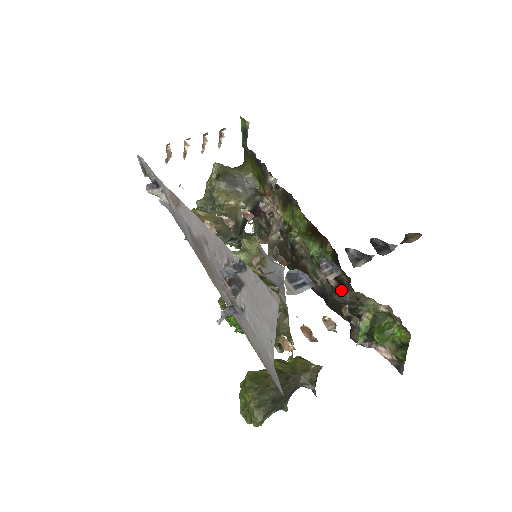
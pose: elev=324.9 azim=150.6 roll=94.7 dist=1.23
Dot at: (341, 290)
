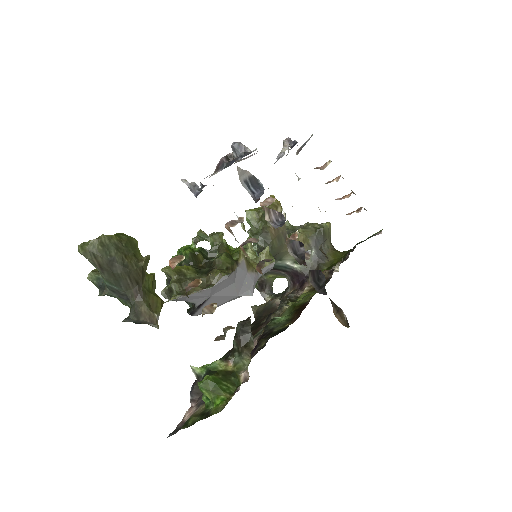
Dot at: (250, 324)
